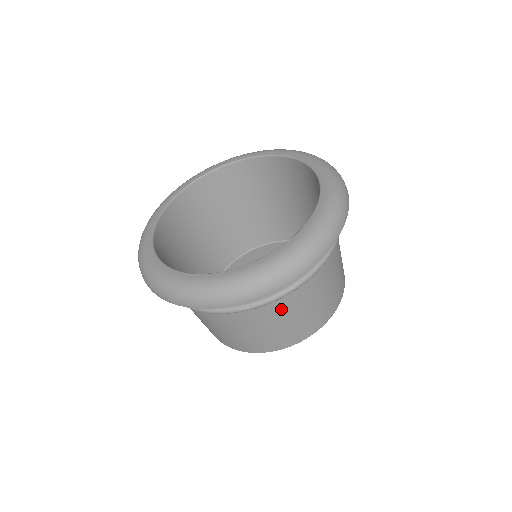
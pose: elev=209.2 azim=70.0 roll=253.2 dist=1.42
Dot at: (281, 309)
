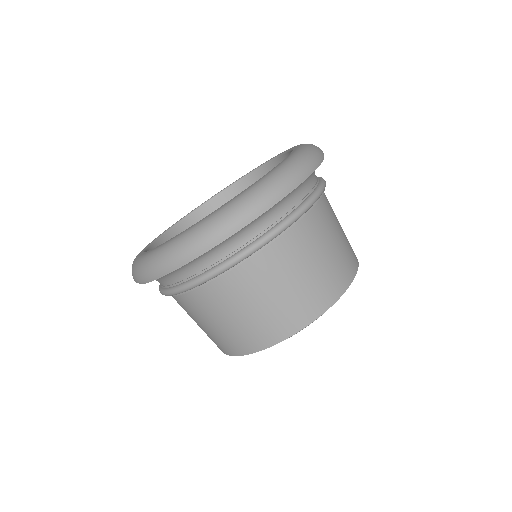
Dot at: (224, 296)
